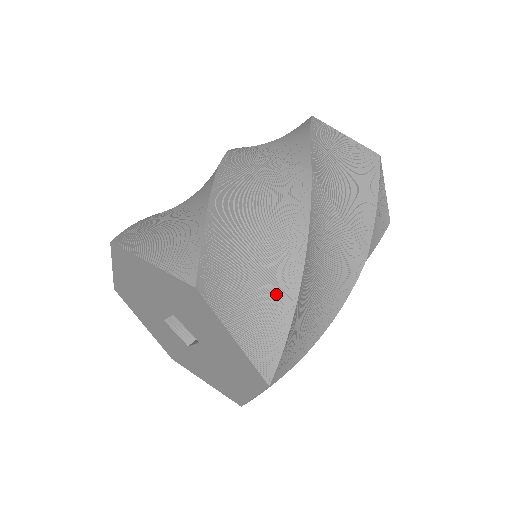
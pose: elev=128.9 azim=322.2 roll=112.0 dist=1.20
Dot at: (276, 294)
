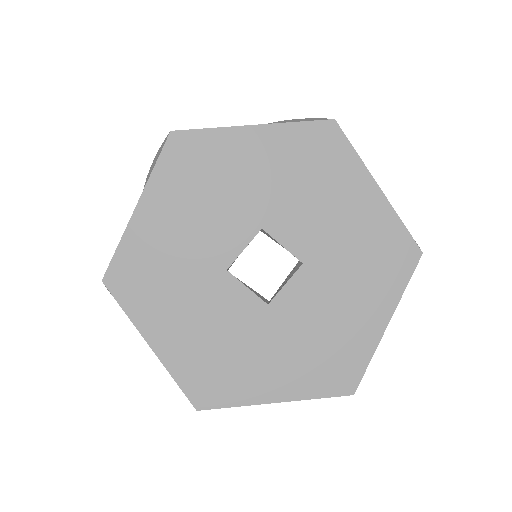
Dot at: occluded
